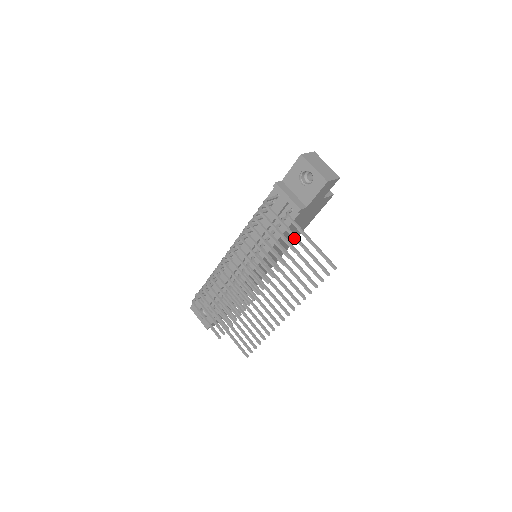
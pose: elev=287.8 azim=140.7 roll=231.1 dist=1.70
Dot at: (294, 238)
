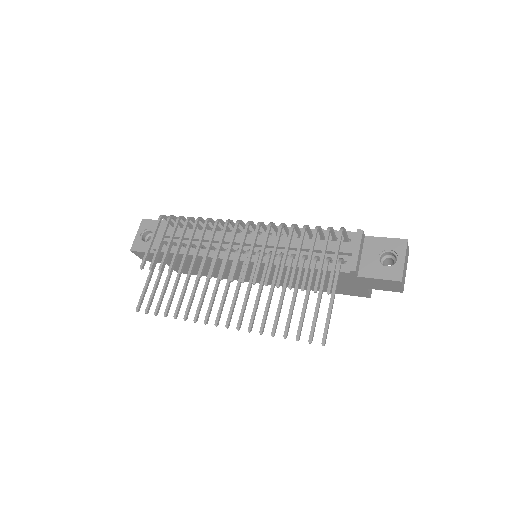
Dot at: (330, 281)
